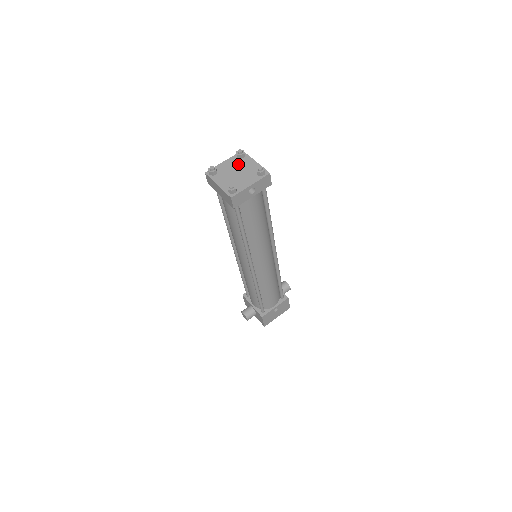
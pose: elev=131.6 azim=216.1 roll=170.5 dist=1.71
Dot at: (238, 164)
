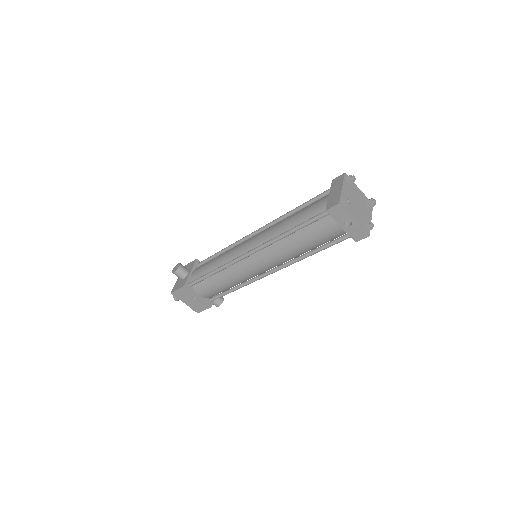
Dot at: (363, 203)
